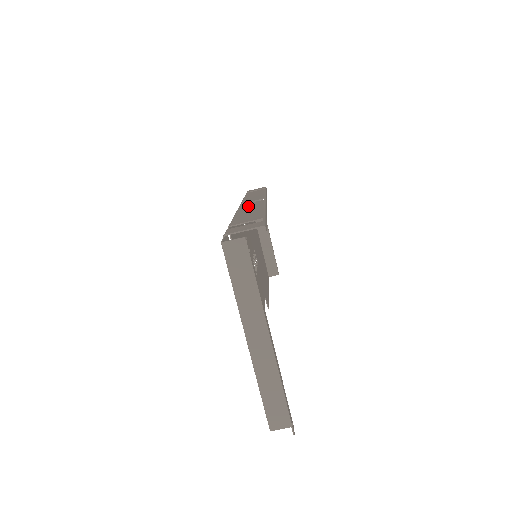
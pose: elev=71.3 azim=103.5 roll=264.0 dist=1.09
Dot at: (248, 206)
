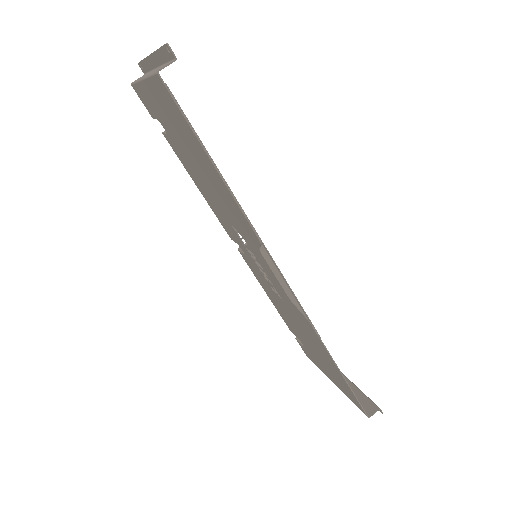
Dot at: occluded
